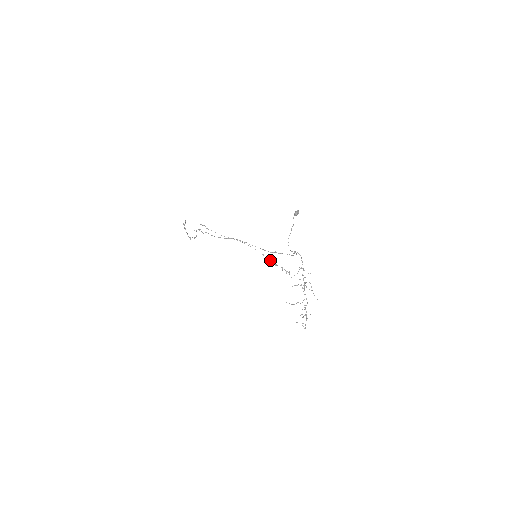
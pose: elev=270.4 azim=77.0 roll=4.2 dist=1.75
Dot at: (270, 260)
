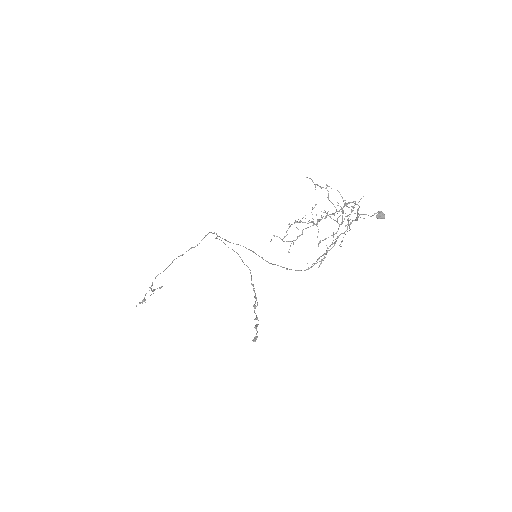
Dot at: (255, 295)
